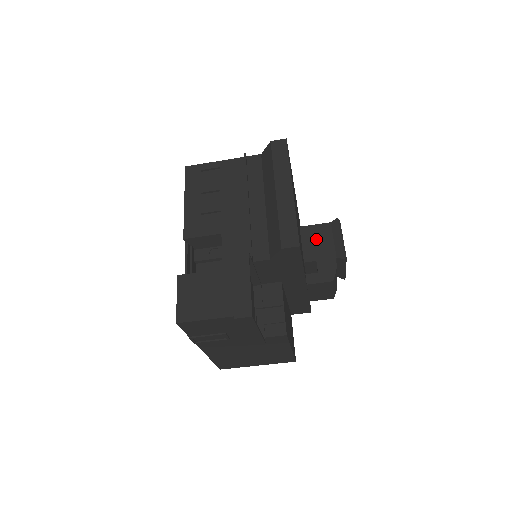
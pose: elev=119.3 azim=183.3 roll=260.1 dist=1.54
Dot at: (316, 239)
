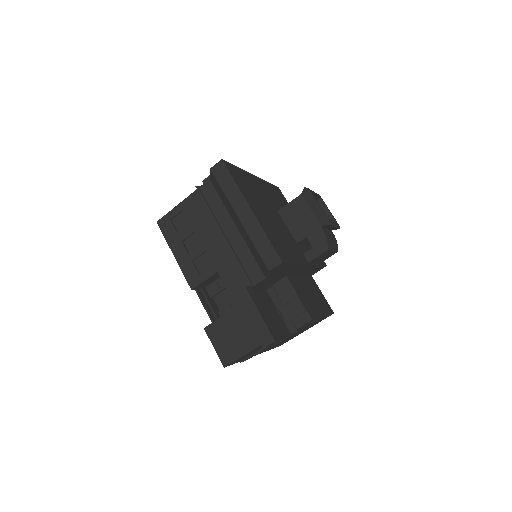
Dot at: (296, 216)
